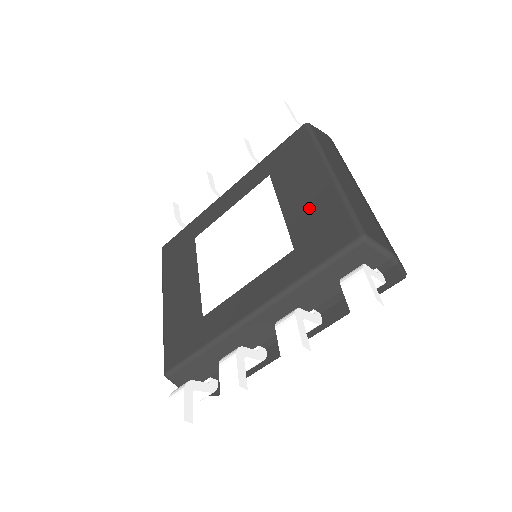
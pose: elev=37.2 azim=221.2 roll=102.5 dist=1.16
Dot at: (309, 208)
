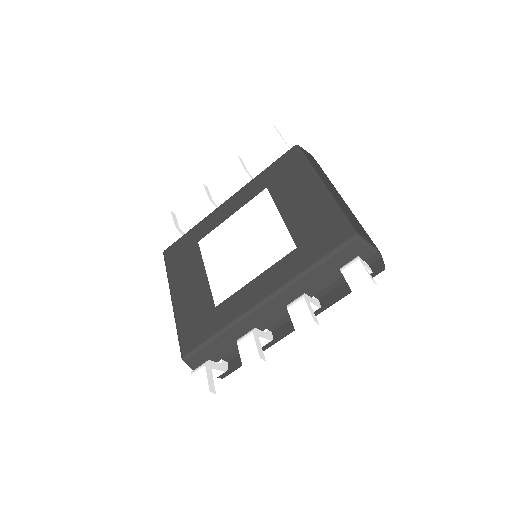
Dot at: (307, 214)
